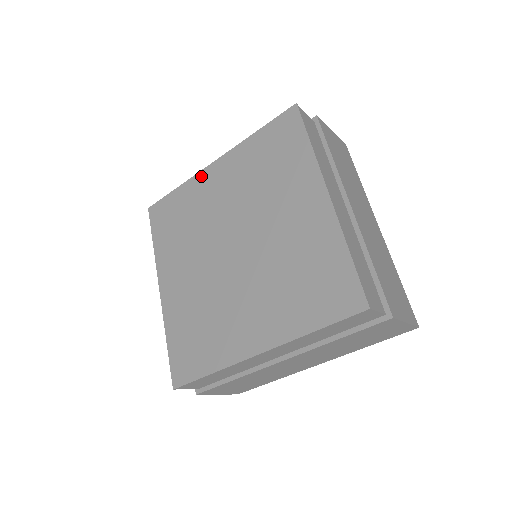
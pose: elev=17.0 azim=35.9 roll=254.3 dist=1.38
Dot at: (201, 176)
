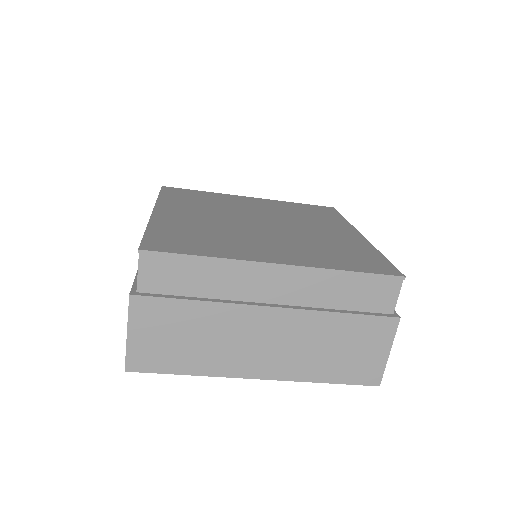
Dot at: (234, 196)
